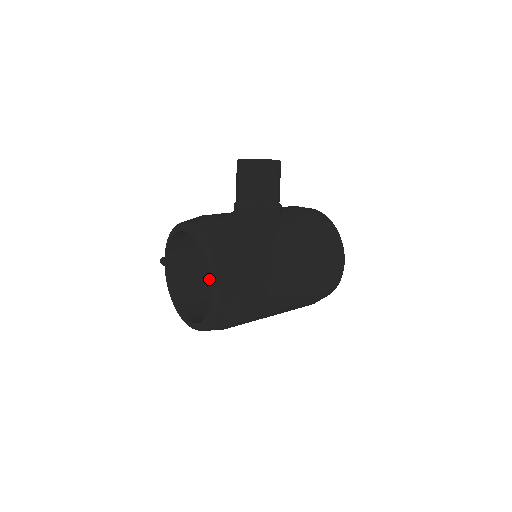
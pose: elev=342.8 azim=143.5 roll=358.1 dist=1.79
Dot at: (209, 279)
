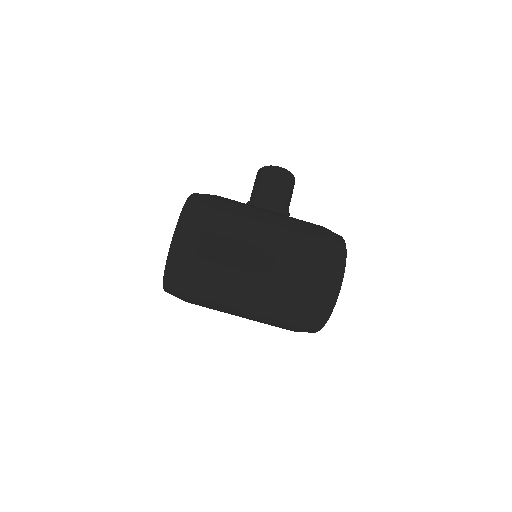
Dot at: occluded
